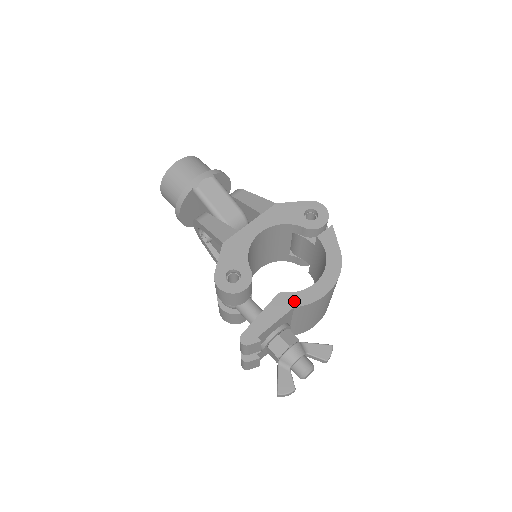
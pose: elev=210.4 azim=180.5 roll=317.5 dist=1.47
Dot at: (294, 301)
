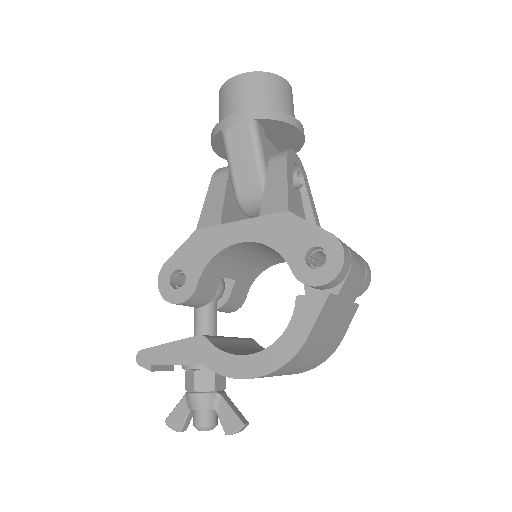
Dot at: (207, 357)
